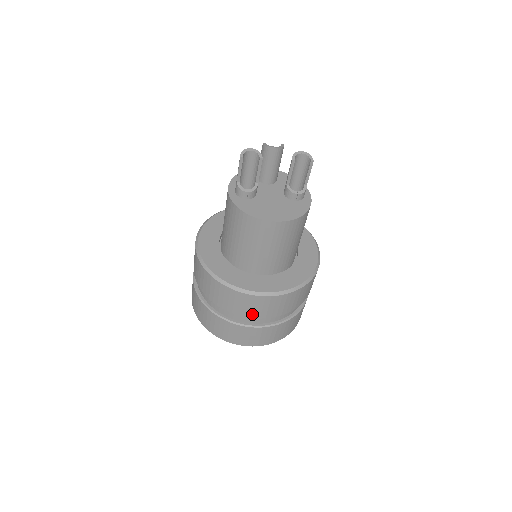
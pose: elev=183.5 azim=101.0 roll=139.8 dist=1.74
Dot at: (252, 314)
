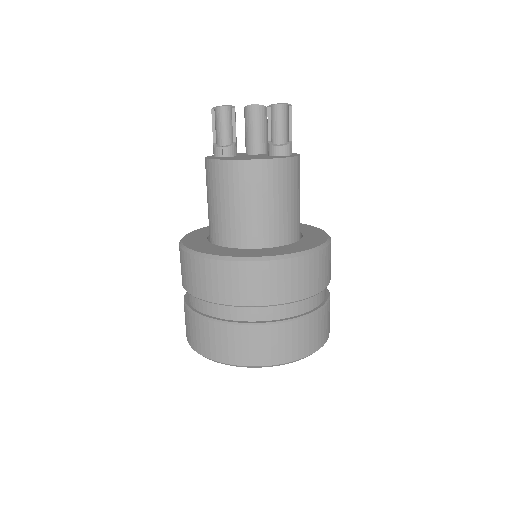
Dot at: (229, 297)
